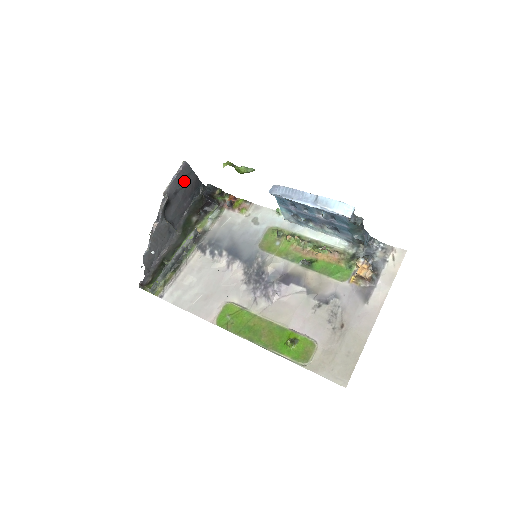
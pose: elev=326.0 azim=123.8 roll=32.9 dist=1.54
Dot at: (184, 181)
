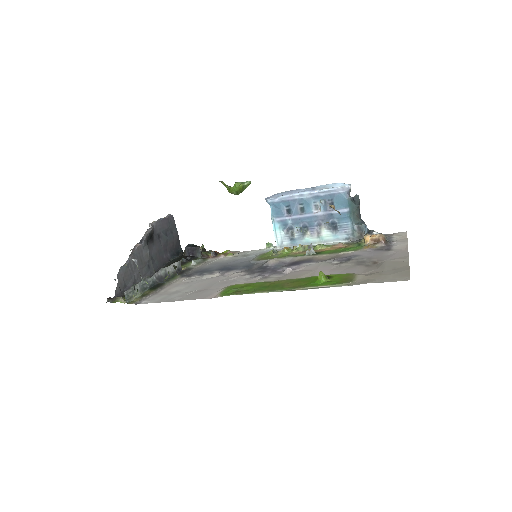
Dot at: (167, 232)
